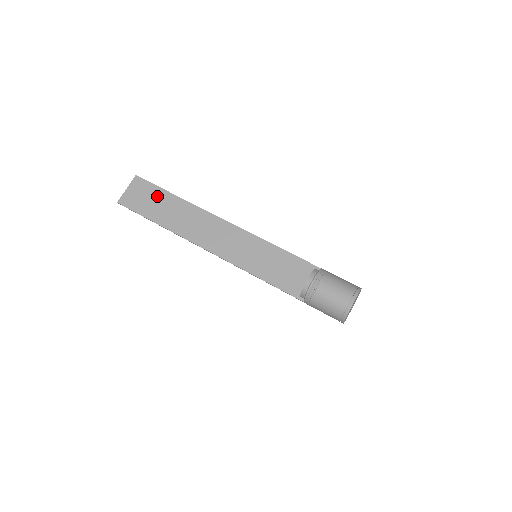
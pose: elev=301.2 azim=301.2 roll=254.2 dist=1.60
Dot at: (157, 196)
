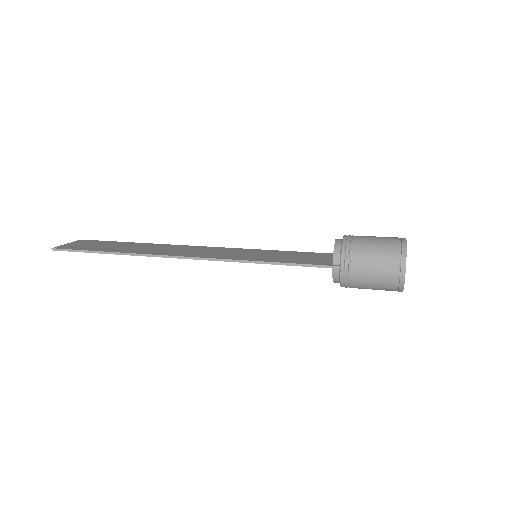
Dot at: (110, 244)
